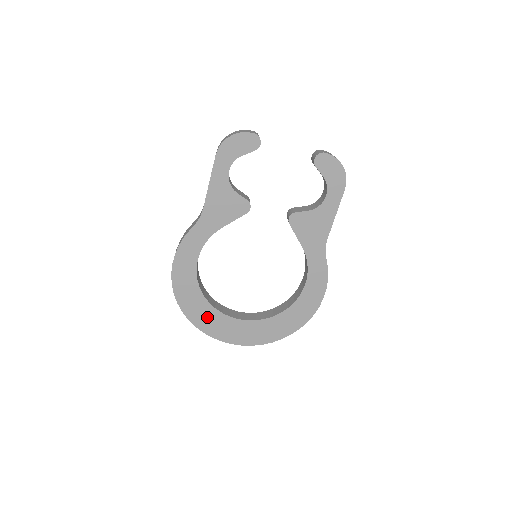
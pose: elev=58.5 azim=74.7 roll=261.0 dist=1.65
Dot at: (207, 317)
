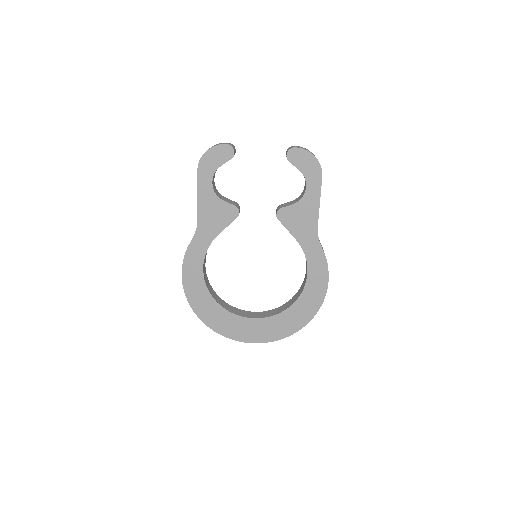
Dot at: (224, 321)
